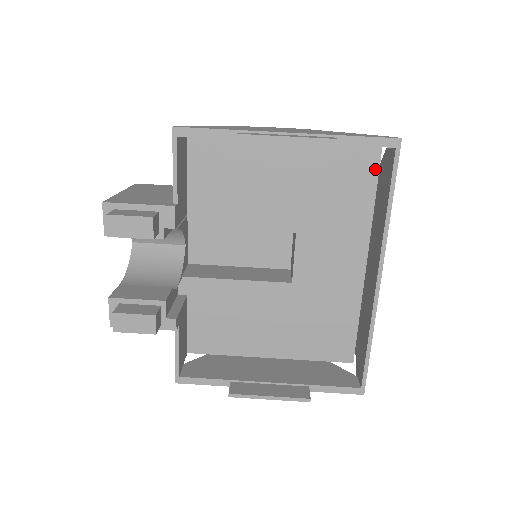
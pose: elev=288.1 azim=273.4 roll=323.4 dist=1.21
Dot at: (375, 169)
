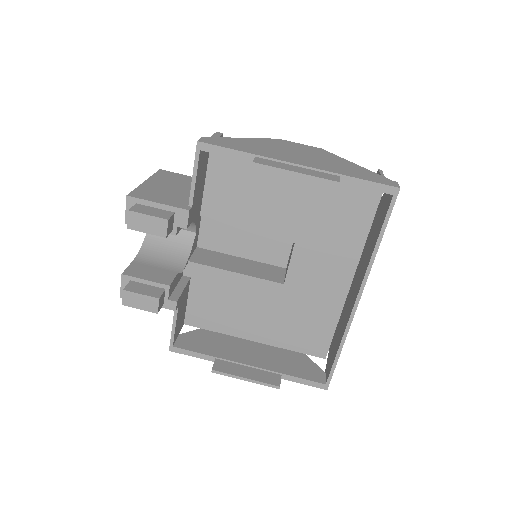
Dot at: (375, 202)
